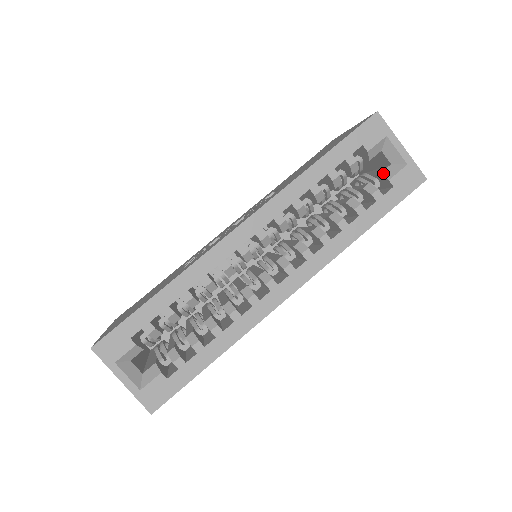
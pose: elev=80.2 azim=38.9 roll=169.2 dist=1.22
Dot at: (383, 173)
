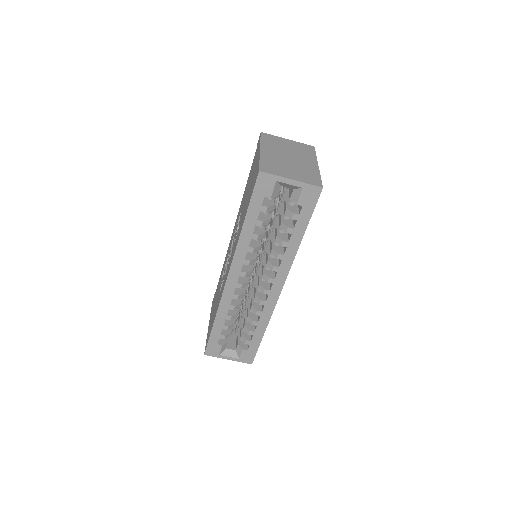
Dot at: (291, 198)
